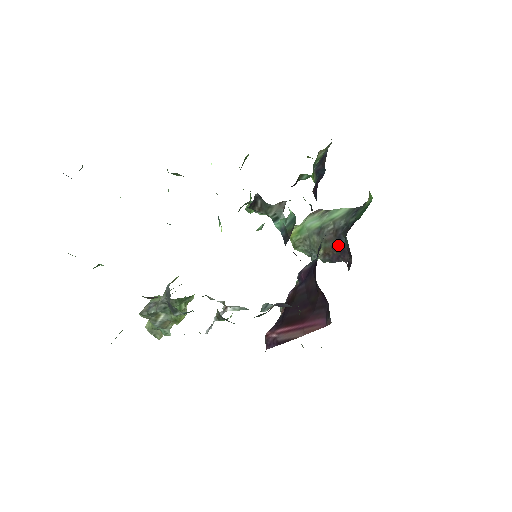
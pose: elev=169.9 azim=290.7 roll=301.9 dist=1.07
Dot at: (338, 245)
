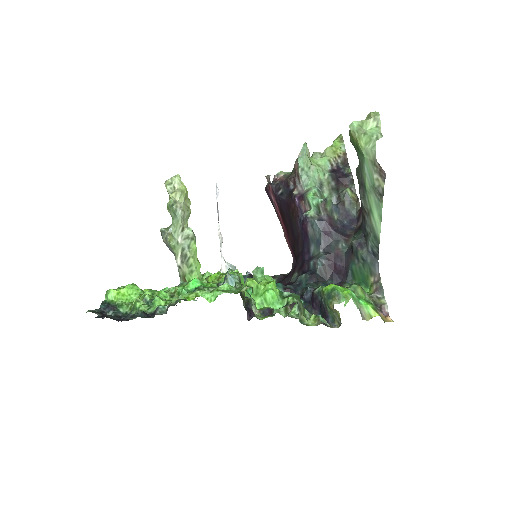
Dot at: occluded
